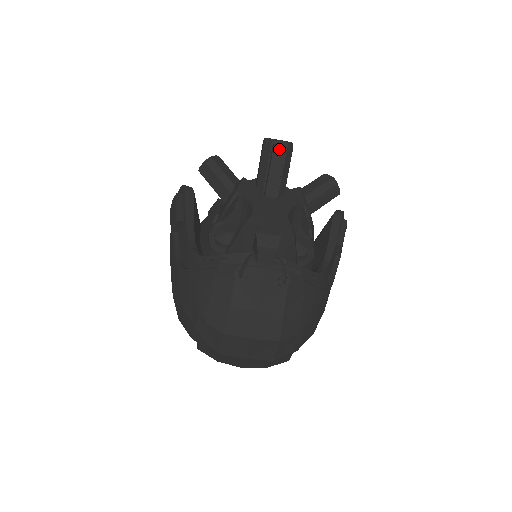
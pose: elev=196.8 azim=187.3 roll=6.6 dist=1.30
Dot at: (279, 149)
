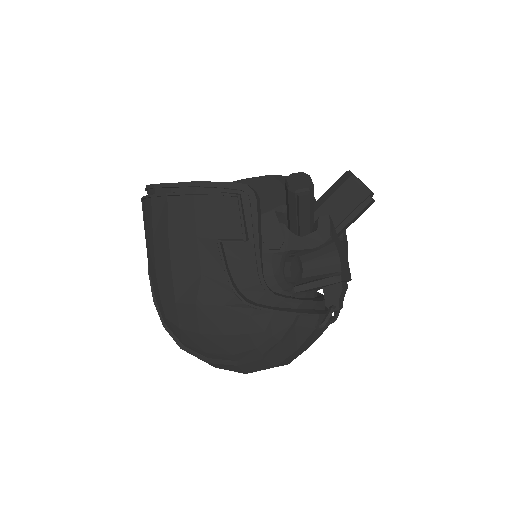
Dot at: (372, 203)
